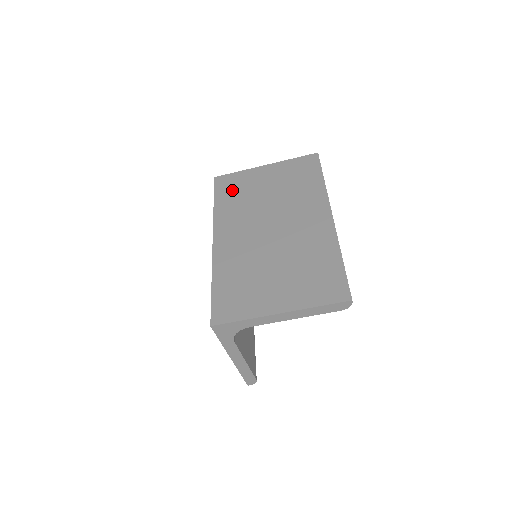
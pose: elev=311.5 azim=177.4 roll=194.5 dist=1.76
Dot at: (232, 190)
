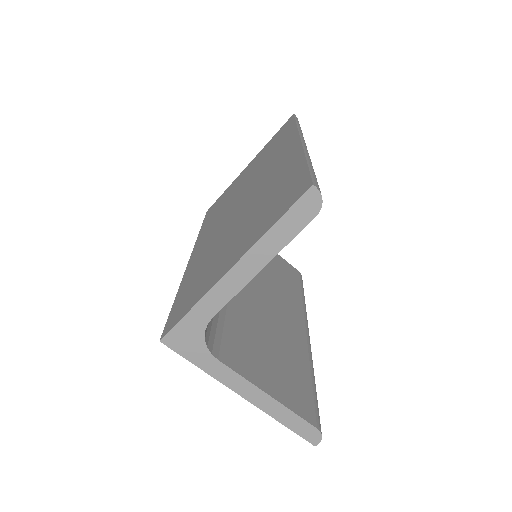
Dot at: (217, 207)
